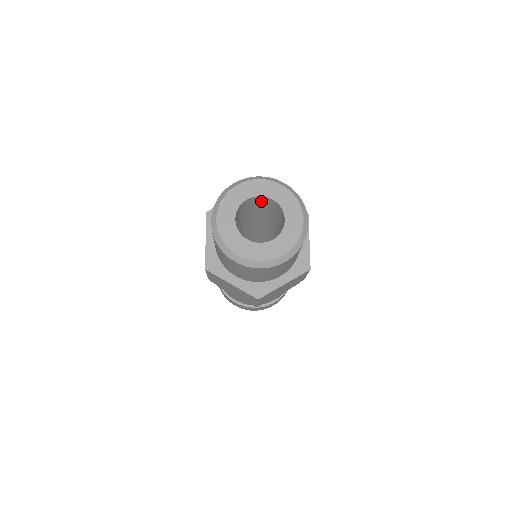
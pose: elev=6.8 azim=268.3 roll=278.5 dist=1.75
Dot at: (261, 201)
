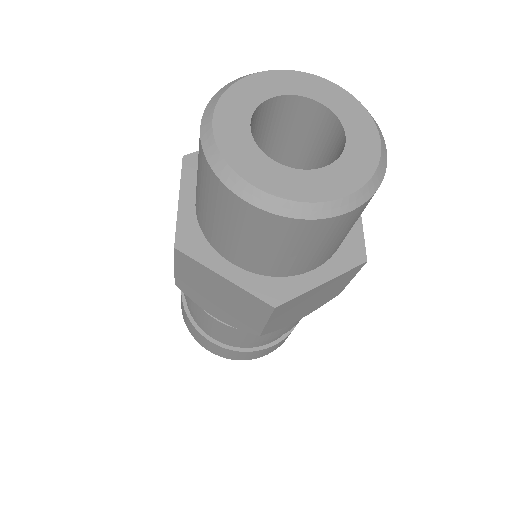
Dot at: (294, 114)
